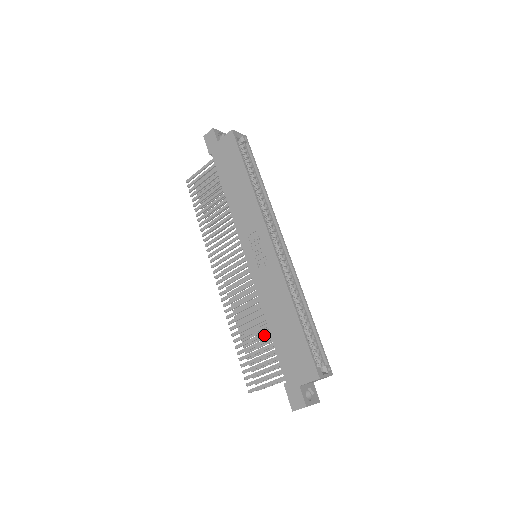
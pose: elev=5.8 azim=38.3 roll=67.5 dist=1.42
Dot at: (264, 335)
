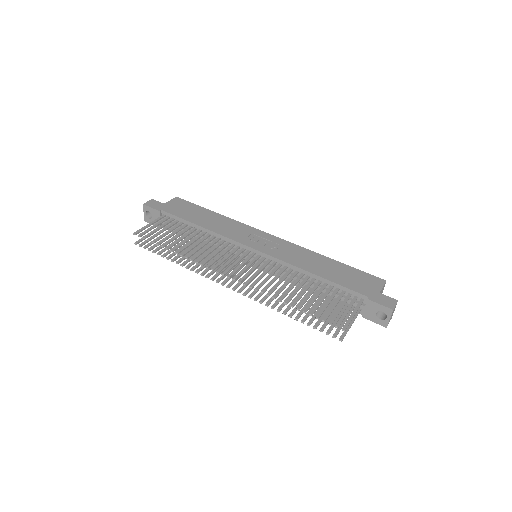
Dot at: (317, 286)
